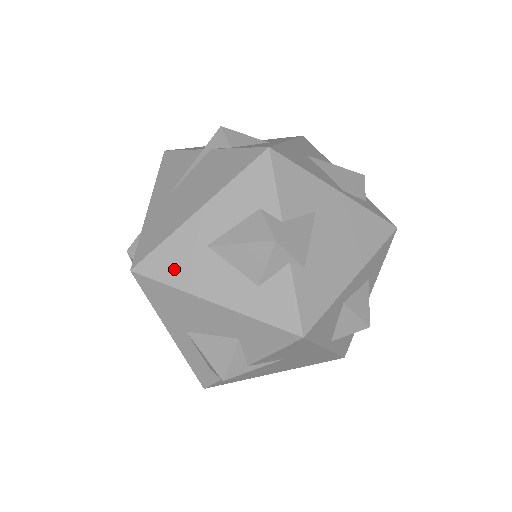
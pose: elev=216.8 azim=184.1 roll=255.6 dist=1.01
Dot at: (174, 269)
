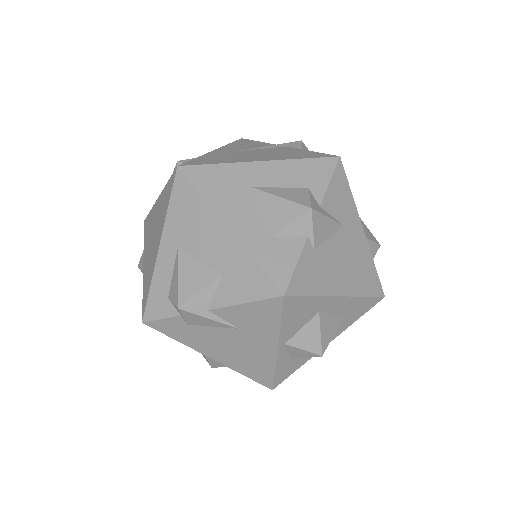
Dot at: (213, 186)
